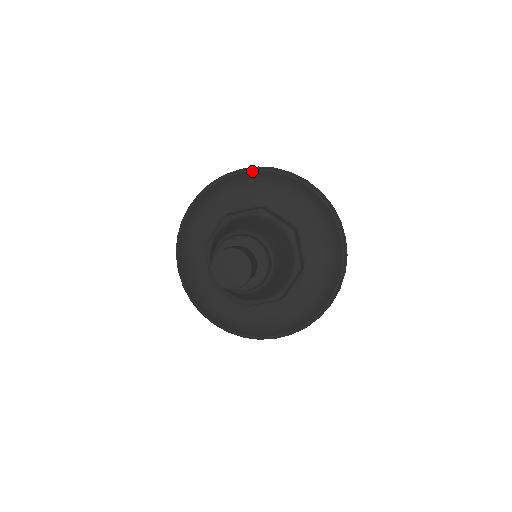
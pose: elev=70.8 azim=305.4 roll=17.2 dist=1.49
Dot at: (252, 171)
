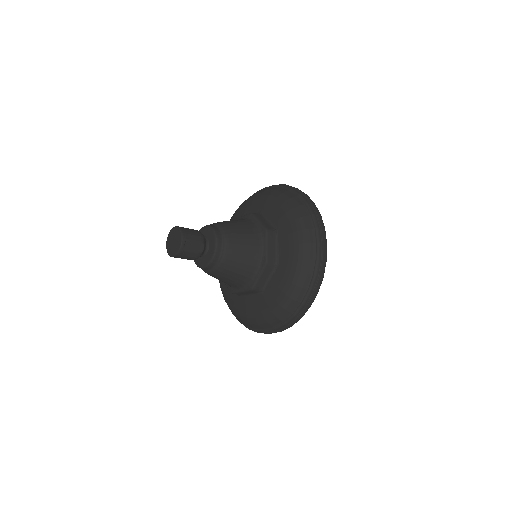
Dot at: occluded
